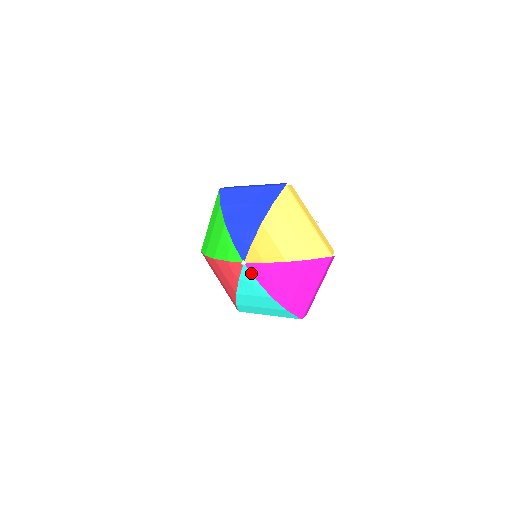
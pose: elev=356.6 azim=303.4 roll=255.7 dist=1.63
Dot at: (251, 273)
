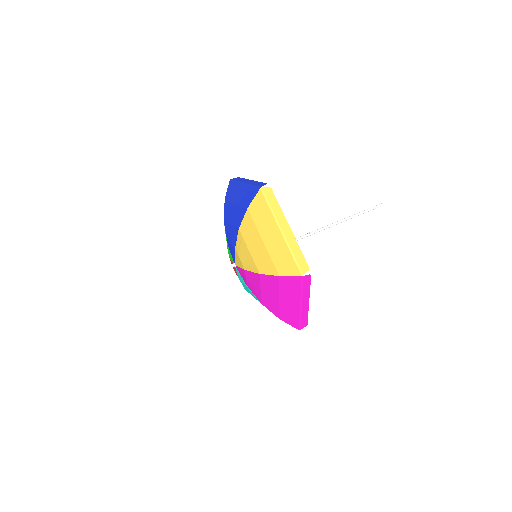
Dot at: (241, 276)
